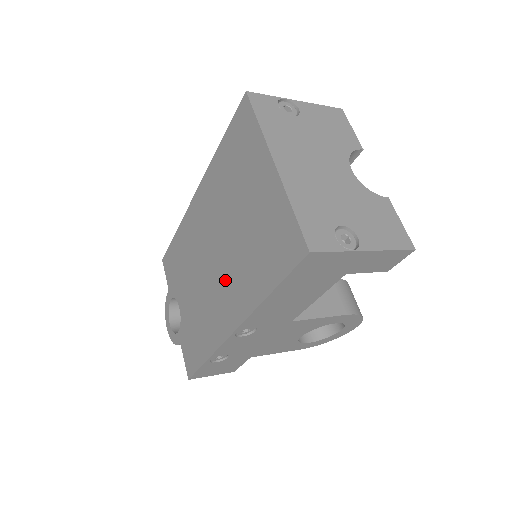
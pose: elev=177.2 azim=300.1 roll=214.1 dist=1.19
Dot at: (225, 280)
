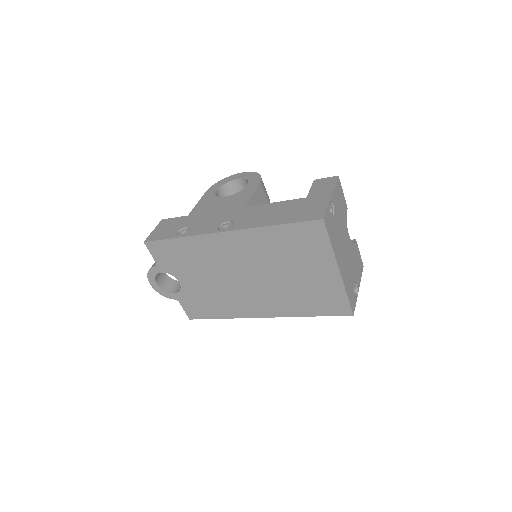
Dot at: (260, 294)
